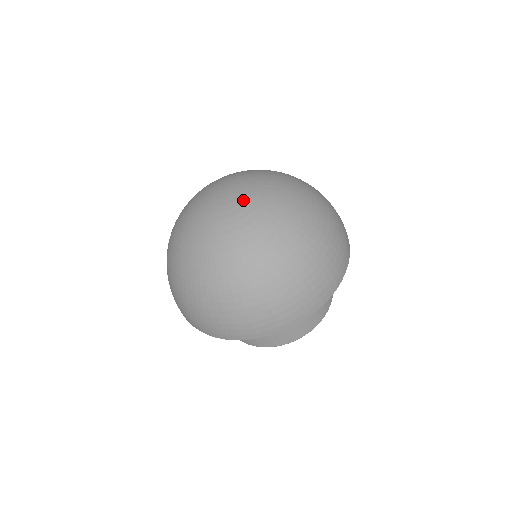
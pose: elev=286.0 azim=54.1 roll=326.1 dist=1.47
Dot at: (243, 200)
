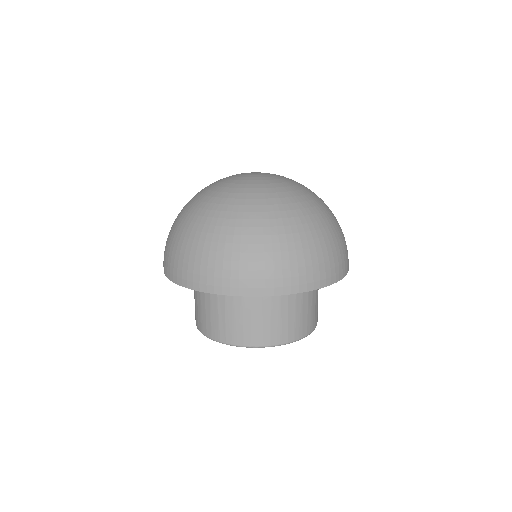
Dot at: (263, 177)
